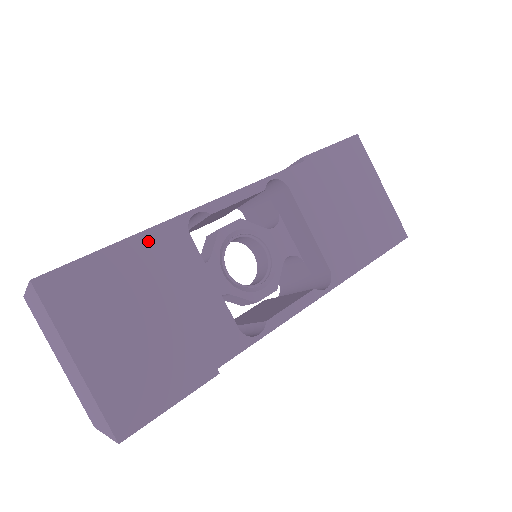
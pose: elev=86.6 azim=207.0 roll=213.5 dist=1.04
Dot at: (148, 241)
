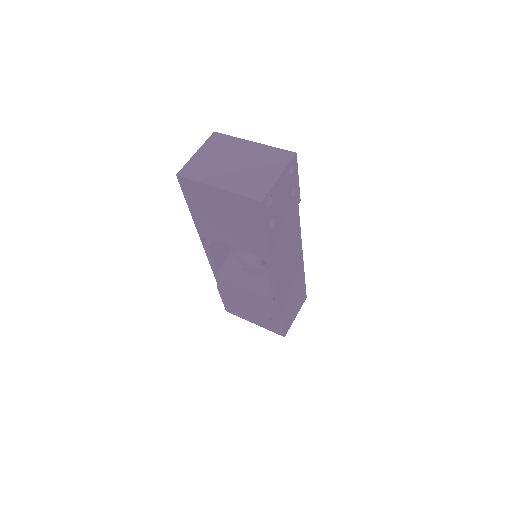
Dot at: occluded
